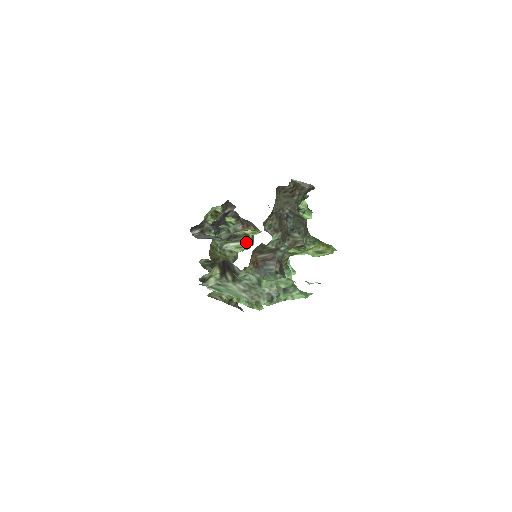
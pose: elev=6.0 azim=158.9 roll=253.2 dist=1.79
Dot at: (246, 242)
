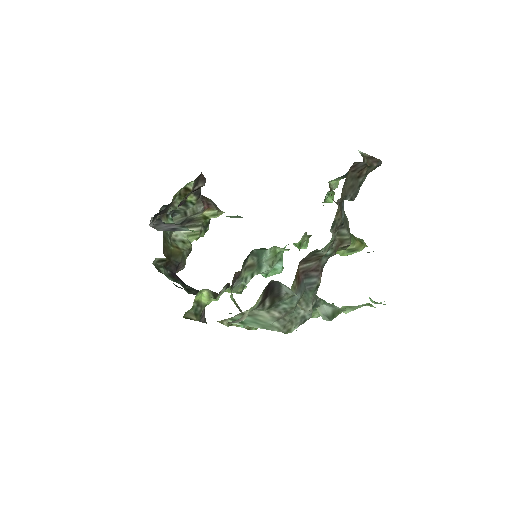
Dot at: (202, 227)
